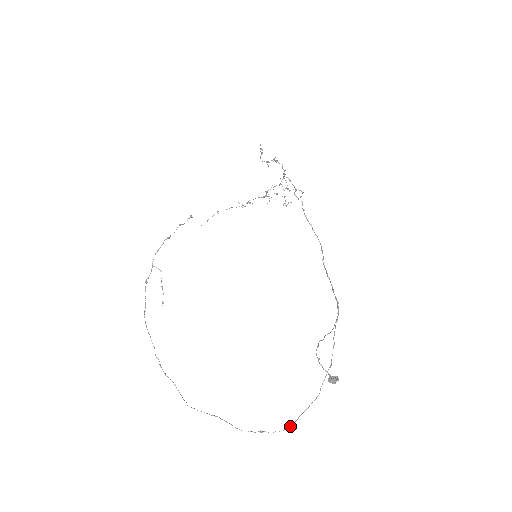
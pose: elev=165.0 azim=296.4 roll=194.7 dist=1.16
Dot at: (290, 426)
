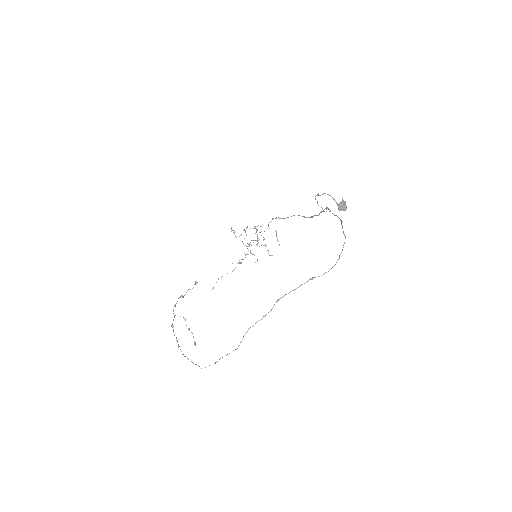
Dot at: occluded
